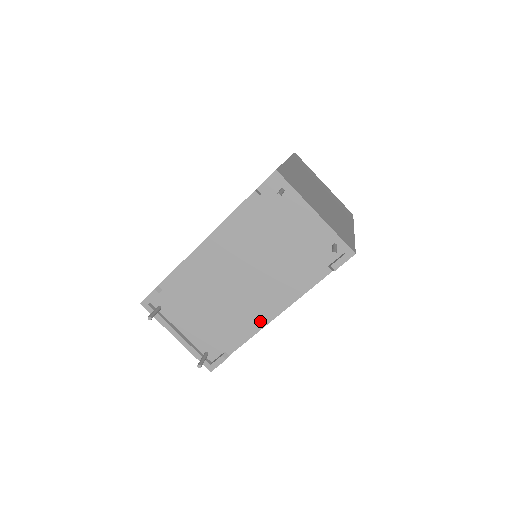
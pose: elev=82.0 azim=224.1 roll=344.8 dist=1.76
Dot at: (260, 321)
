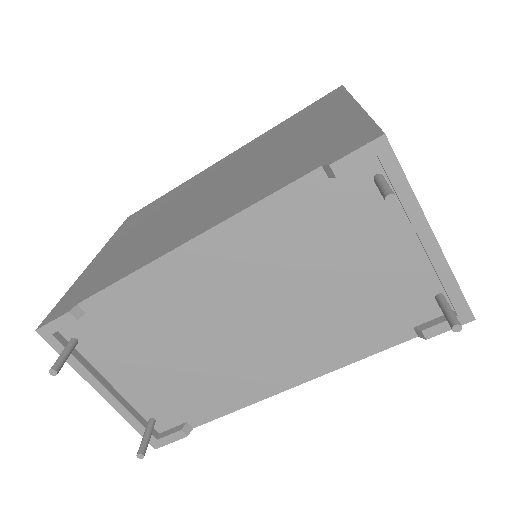
Dot at: (261, 389)
